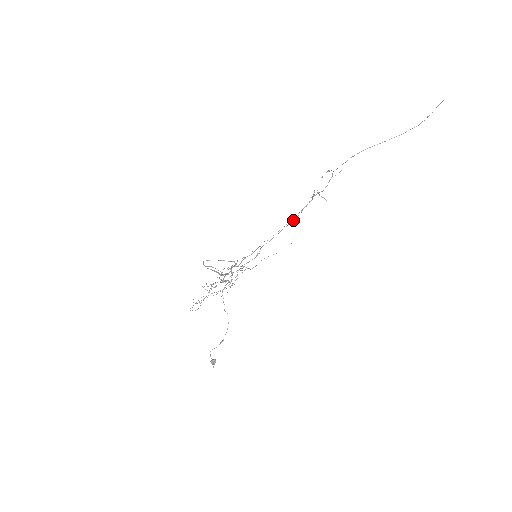
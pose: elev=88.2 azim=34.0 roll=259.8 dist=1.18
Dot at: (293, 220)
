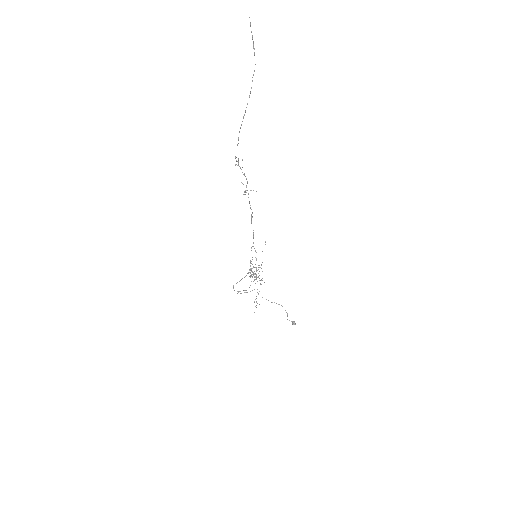
Dot at: occluded
